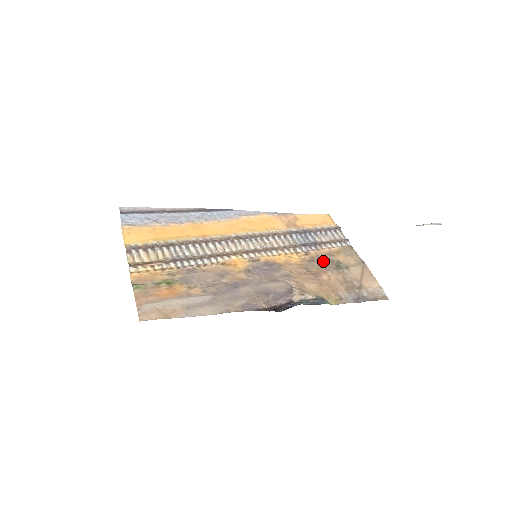
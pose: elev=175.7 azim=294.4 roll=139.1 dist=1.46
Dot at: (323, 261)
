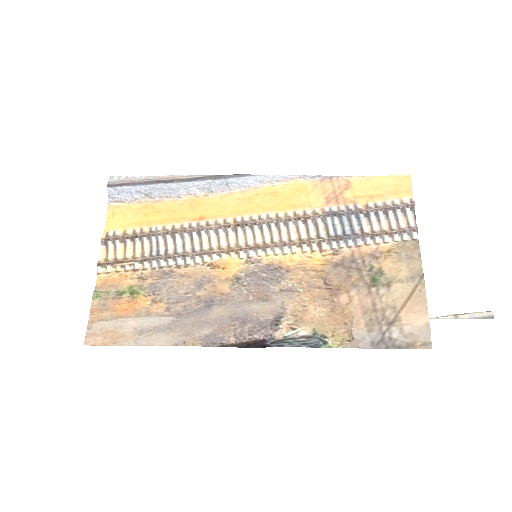
Dot at: (356, 267)
